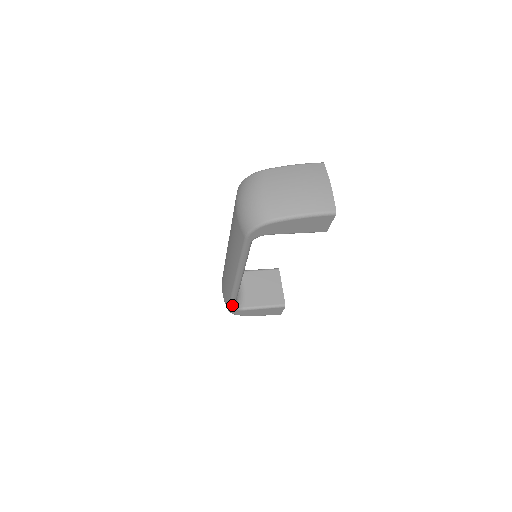
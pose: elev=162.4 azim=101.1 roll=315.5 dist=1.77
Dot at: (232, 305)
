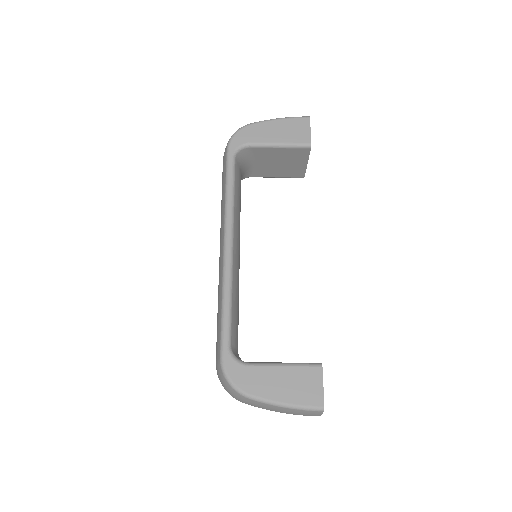
Dot at: (225, 336)
